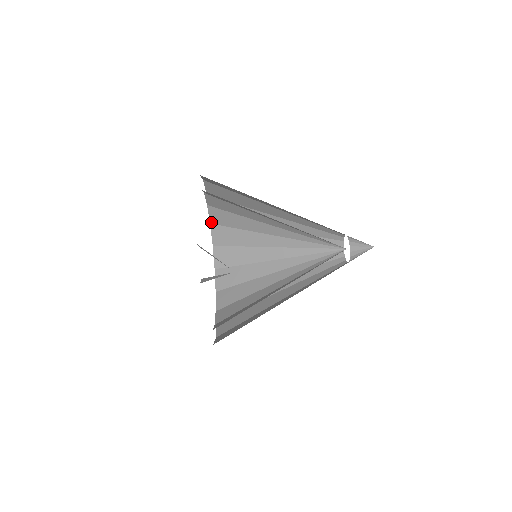
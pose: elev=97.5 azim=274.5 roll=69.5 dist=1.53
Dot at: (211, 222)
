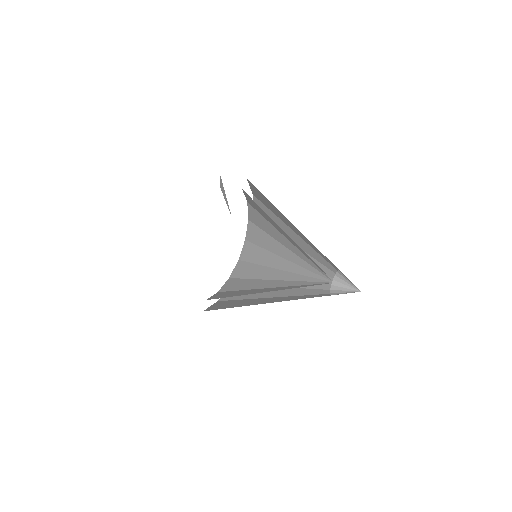
Dot at: (240, 258)
